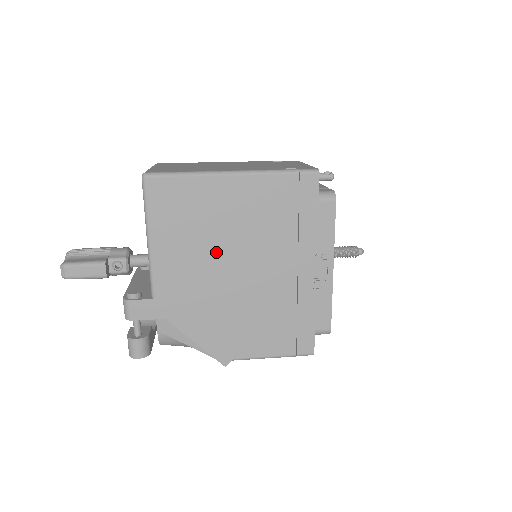
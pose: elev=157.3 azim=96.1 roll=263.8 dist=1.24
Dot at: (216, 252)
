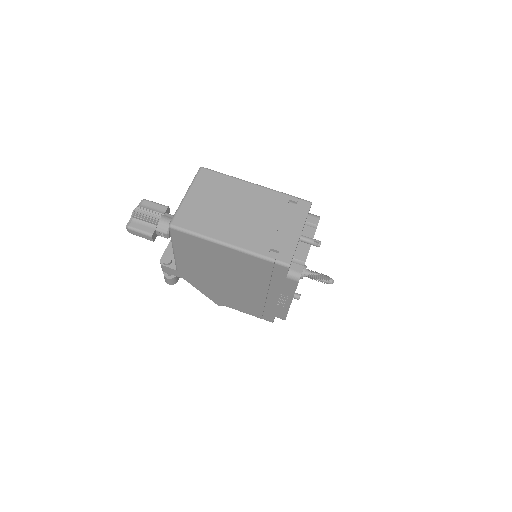
Dot at: (215, 270)
